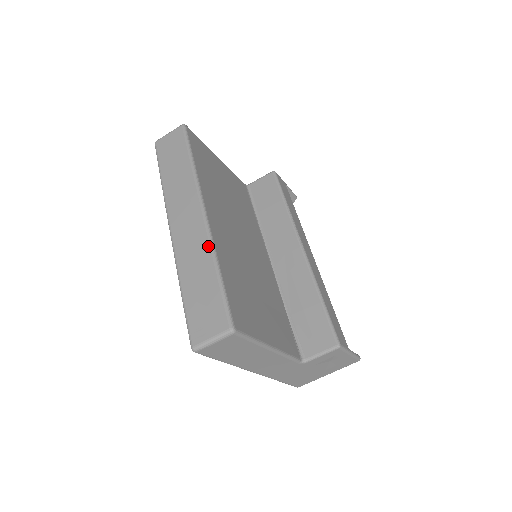
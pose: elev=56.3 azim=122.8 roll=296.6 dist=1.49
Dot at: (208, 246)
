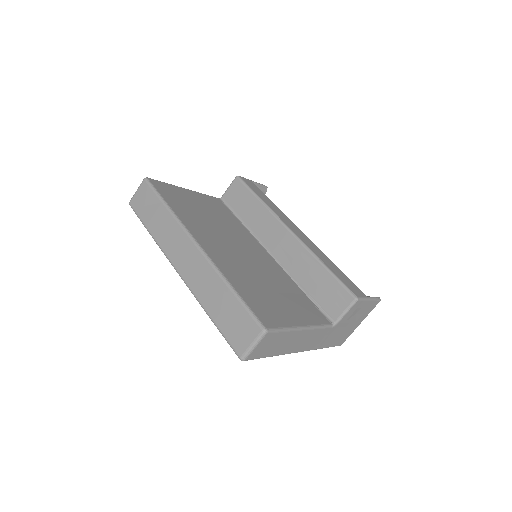
Dot at: (214, 272)
